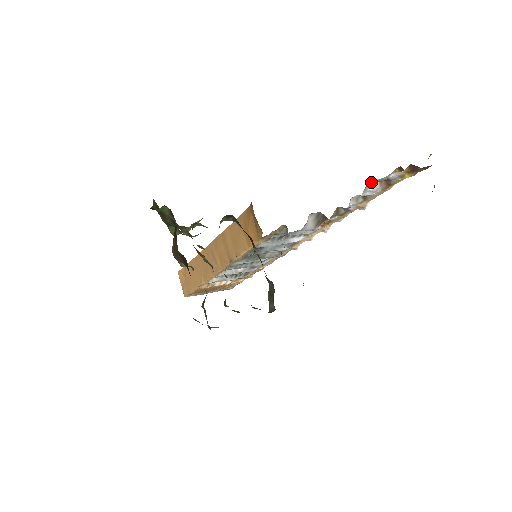
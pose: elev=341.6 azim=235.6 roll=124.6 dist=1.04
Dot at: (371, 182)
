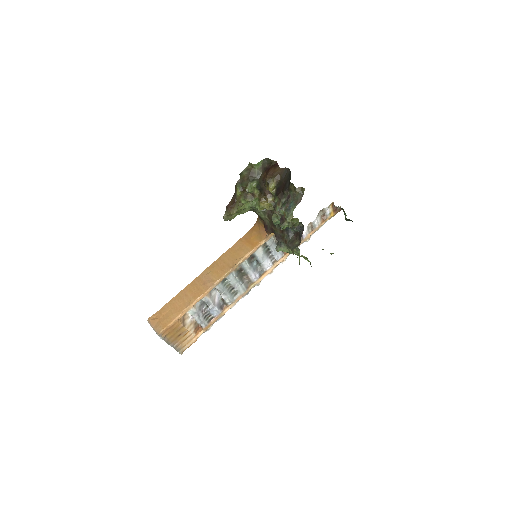
Dot at: (319, 214)
